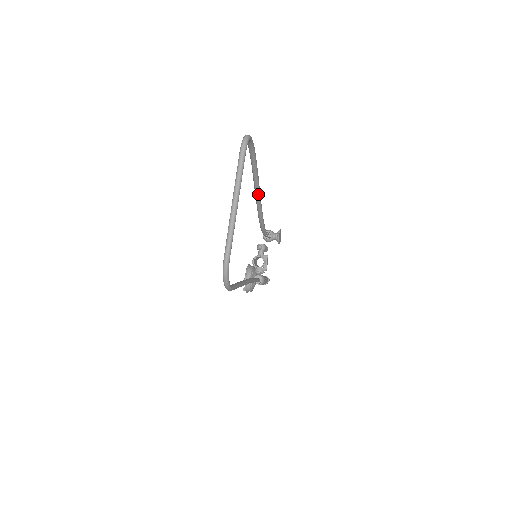
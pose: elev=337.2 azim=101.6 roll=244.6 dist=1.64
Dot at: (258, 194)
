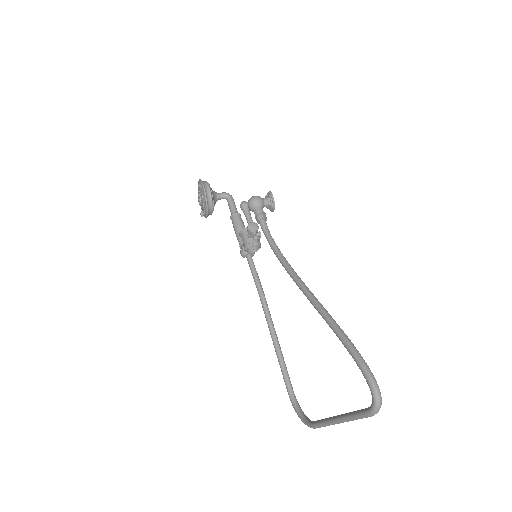
Dot at: occluded
